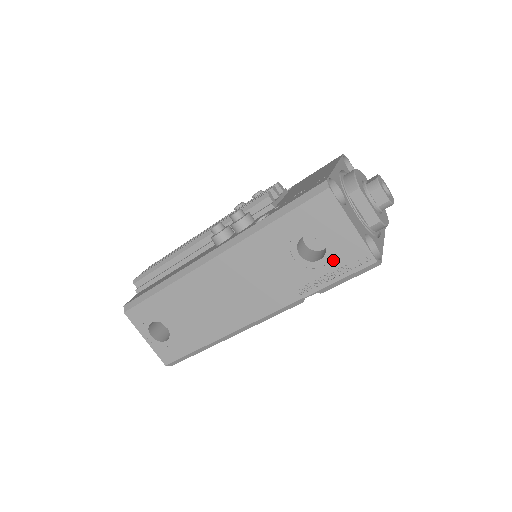
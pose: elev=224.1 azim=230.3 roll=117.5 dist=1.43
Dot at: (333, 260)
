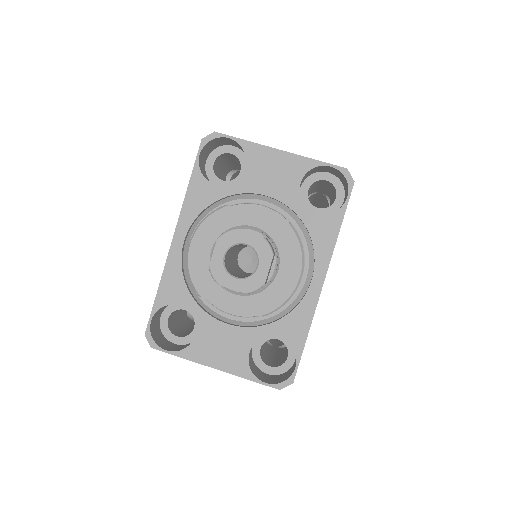
Dot at: occluded
